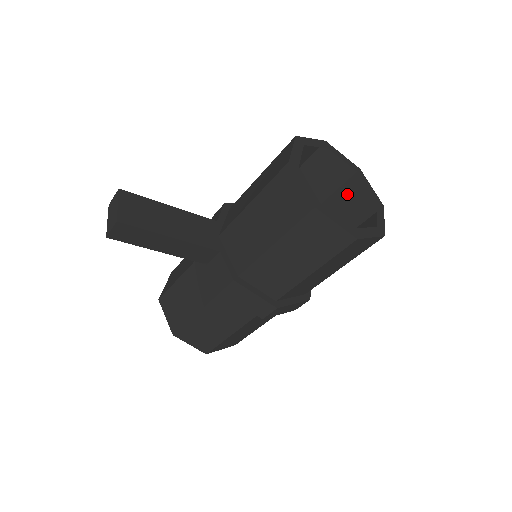
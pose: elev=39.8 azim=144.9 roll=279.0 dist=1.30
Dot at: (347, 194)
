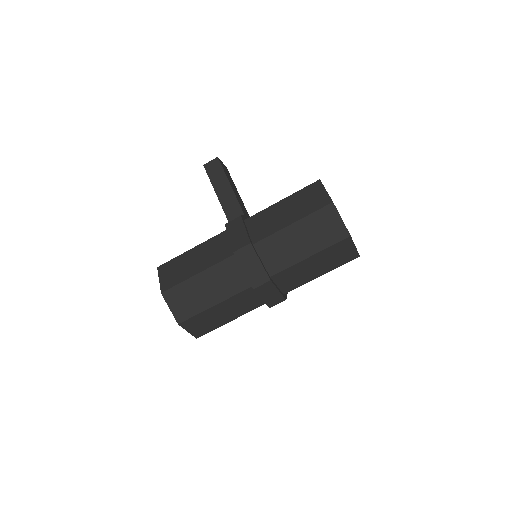
Dot at: occluded
